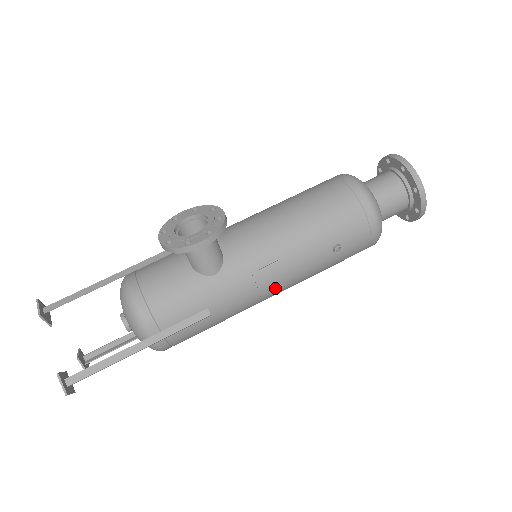
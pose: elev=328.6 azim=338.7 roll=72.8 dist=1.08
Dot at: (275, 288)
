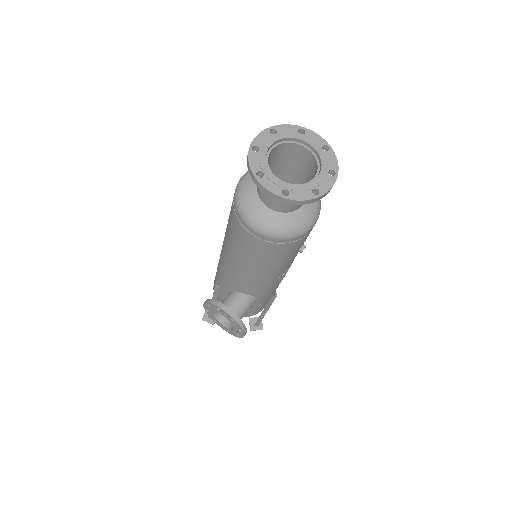
Dot at: occluded
